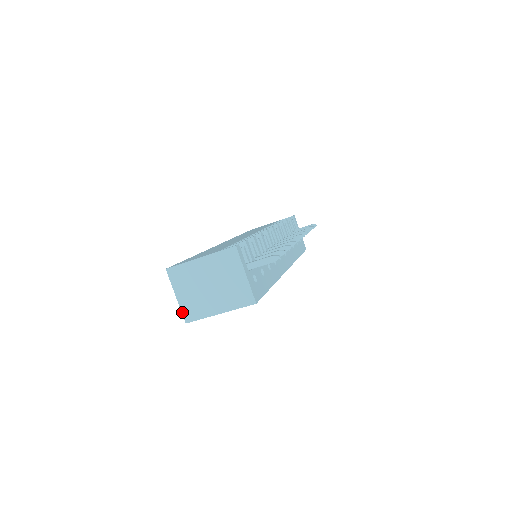
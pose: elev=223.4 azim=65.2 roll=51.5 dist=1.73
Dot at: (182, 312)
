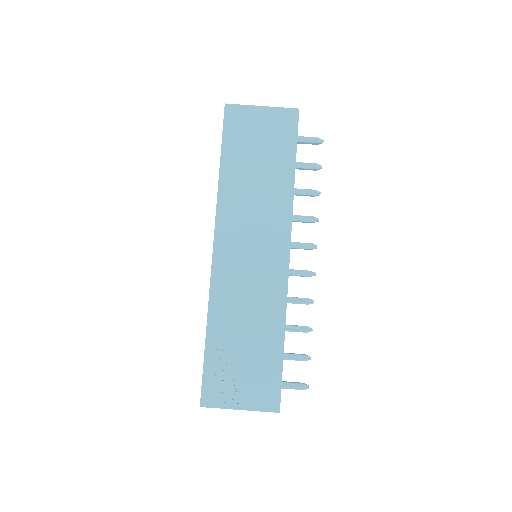
Dot at: occluded
